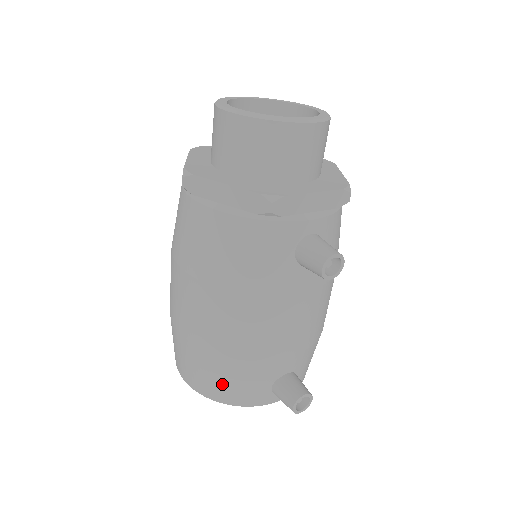
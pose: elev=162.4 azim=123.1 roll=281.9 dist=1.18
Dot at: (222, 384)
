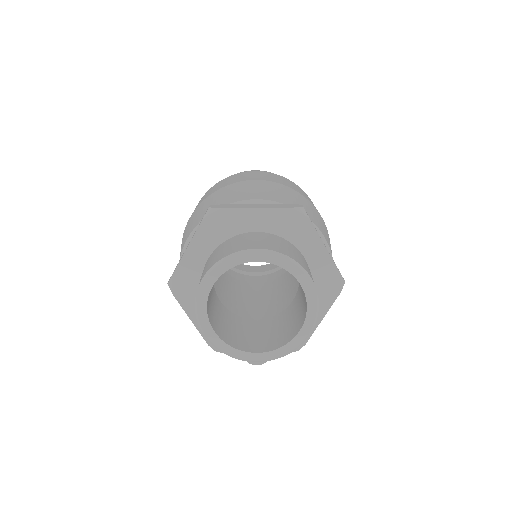
Dot at: occluded
